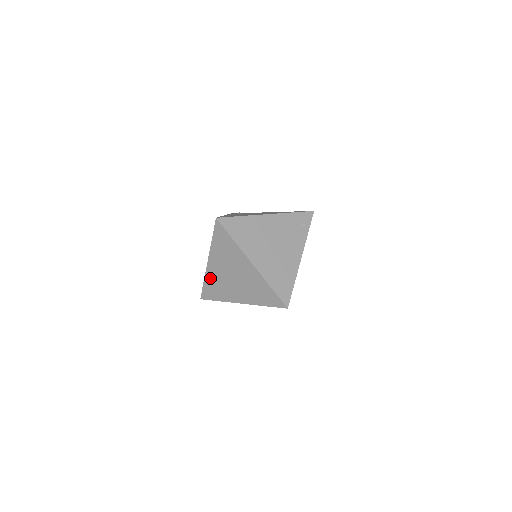
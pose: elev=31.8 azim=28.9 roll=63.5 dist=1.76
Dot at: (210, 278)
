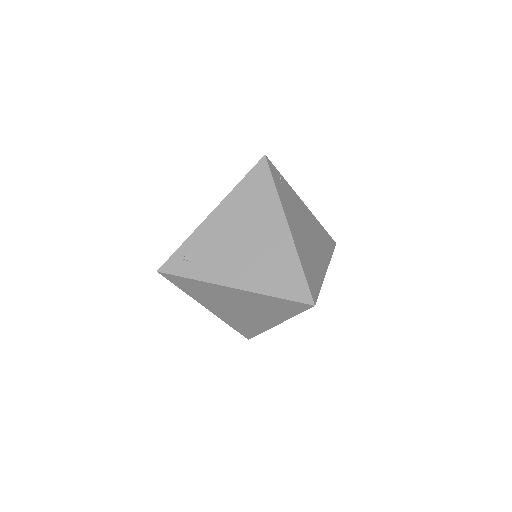
Dot at: occluded
